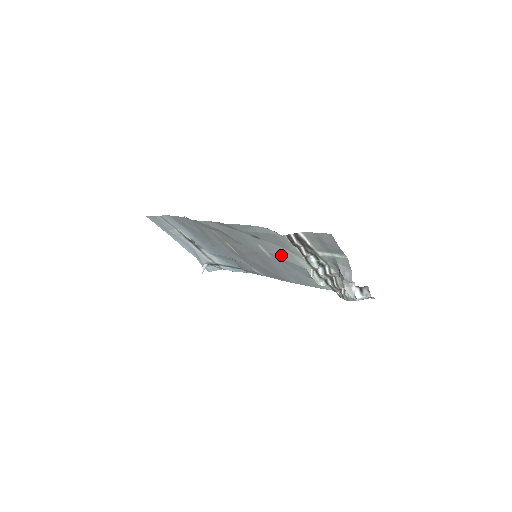
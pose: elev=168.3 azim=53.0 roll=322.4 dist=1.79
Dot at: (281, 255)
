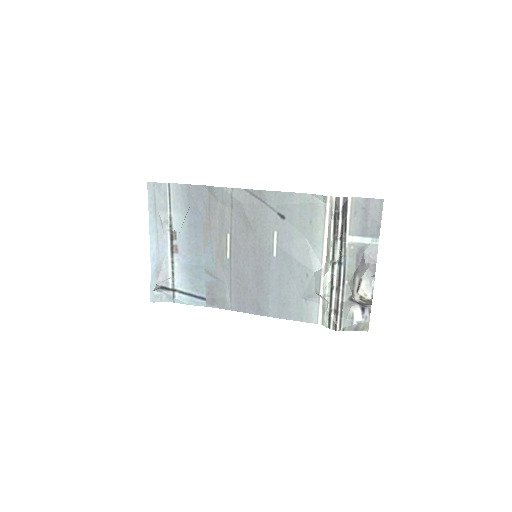
Dot at: (294, 250)
